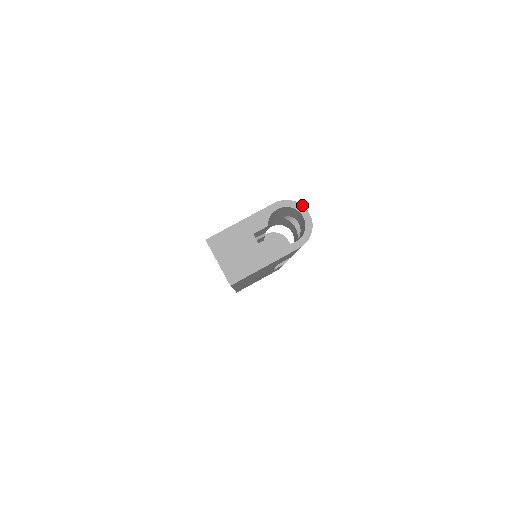
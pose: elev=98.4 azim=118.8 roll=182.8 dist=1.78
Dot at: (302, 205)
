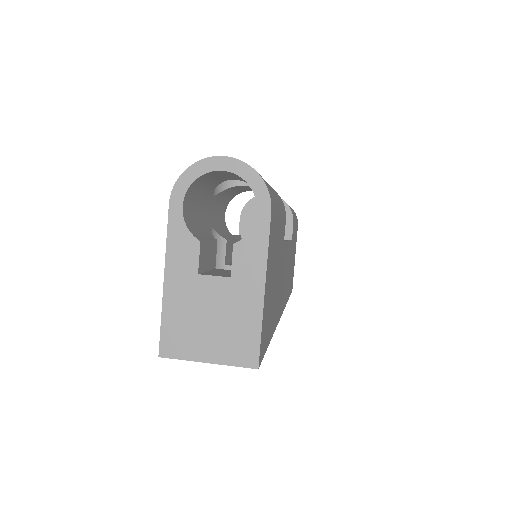
Dot at: (202, 159)
